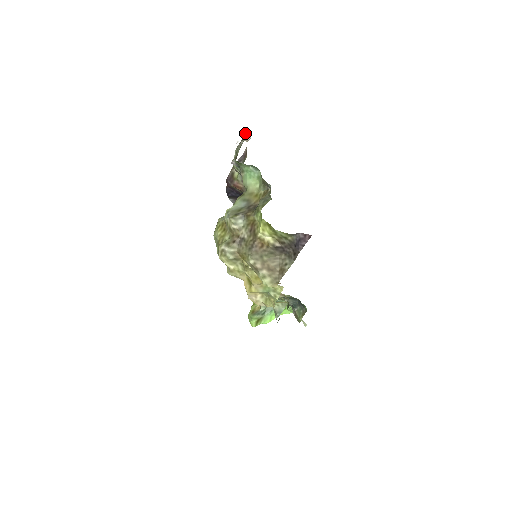
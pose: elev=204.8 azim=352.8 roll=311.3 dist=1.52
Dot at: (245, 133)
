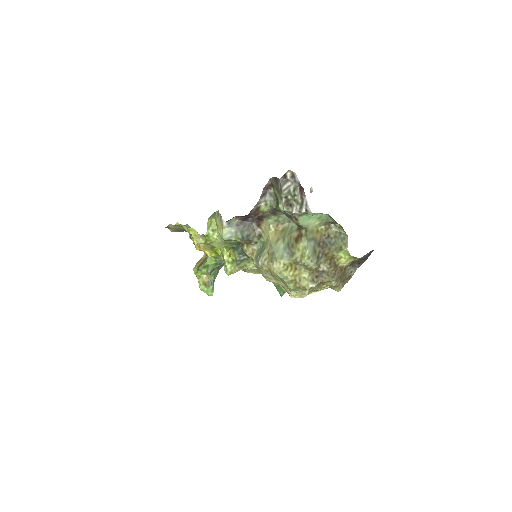
Dot at: (286, 175)
